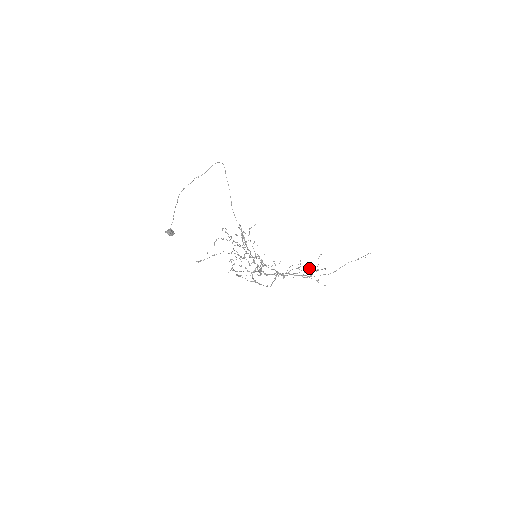
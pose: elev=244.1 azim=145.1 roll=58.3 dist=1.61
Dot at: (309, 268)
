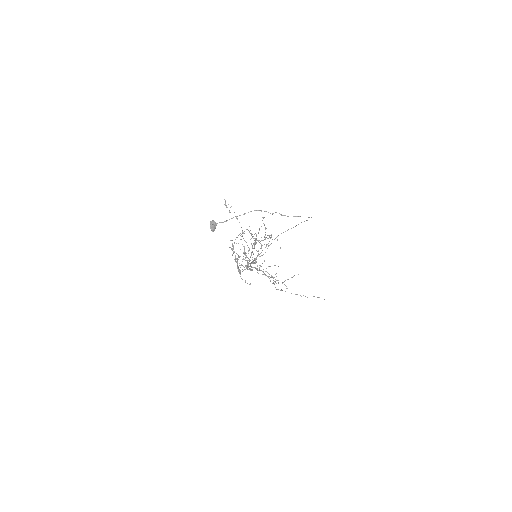
Dot at: occluded
